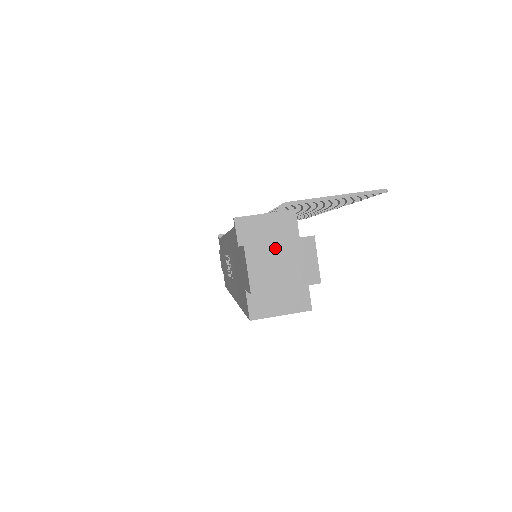
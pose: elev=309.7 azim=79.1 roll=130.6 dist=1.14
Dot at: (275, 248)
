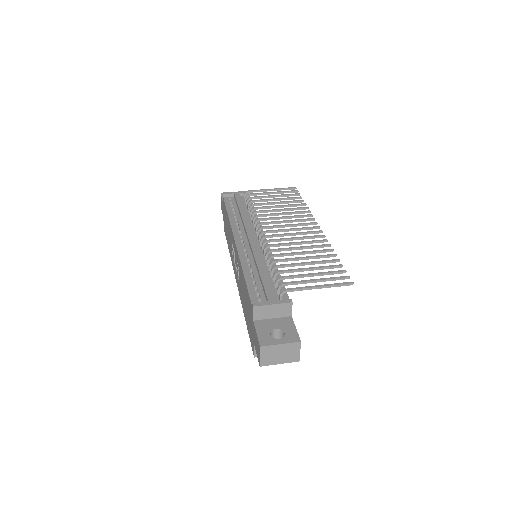
Dot at: (277, 347)
